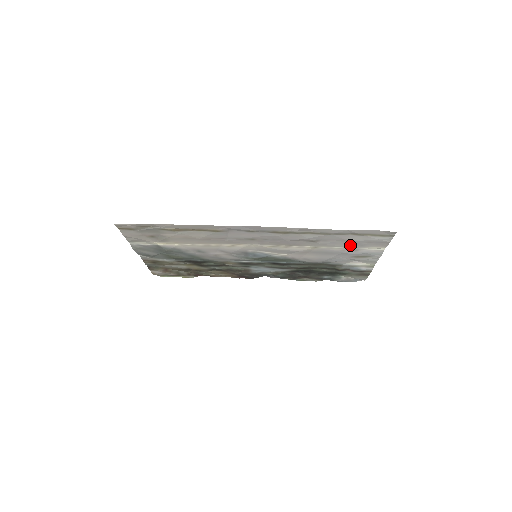
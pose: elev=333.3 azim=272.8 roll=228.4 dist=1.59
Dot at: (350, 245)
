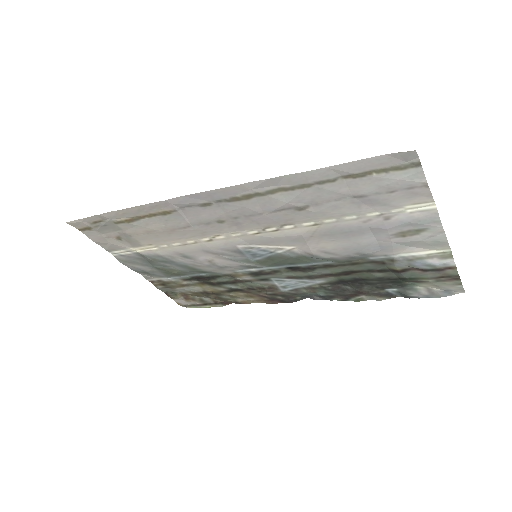
Dot at: (367, 207)
